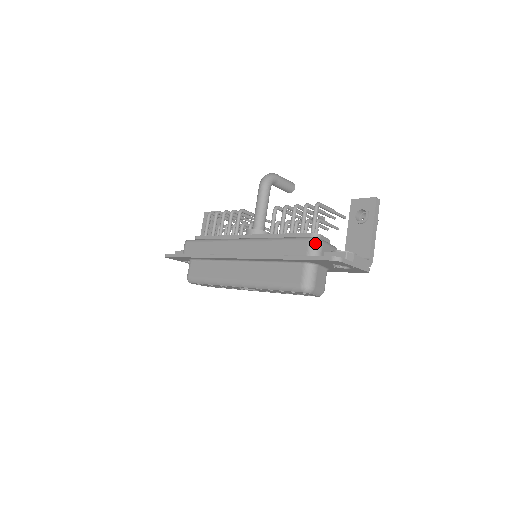
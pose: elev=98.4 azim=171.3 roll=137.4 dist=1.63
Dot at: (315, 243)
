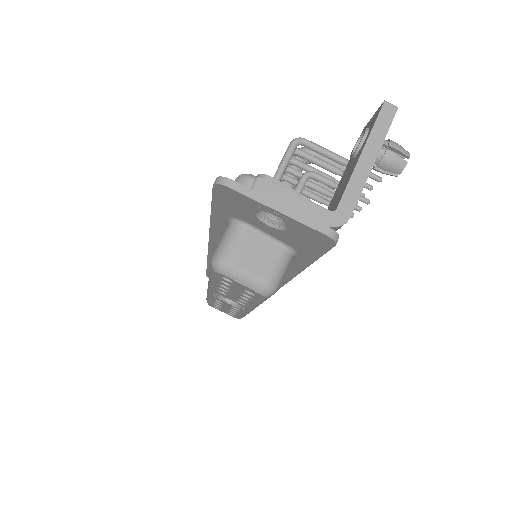
Dot at: (239, 180)
